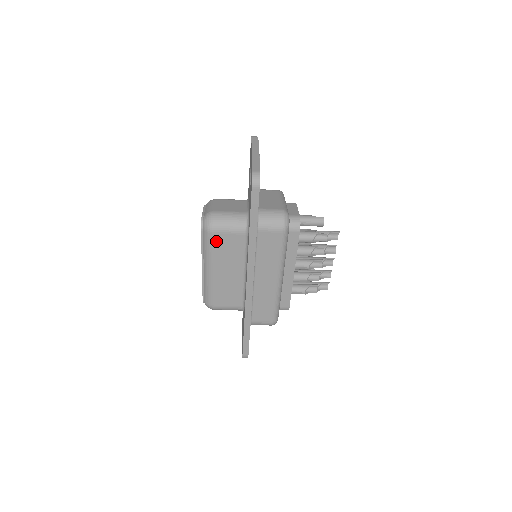
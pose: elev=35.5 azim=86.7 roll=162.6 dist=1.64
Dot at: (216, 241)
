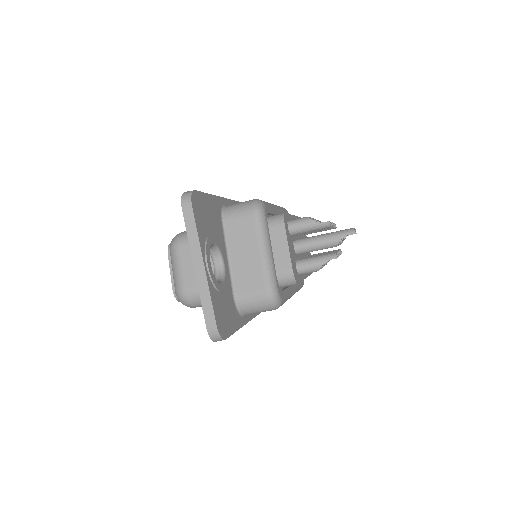
Dot at: occluded
